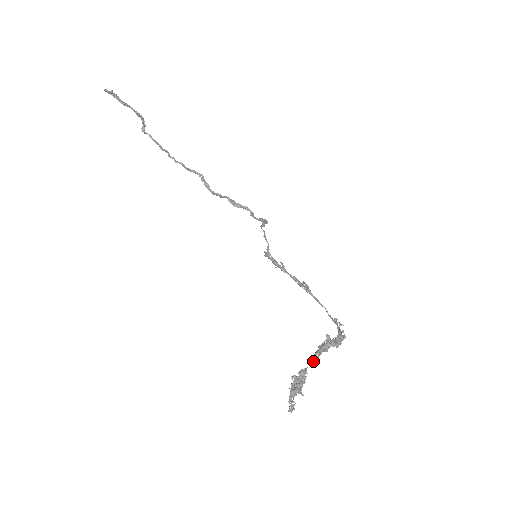
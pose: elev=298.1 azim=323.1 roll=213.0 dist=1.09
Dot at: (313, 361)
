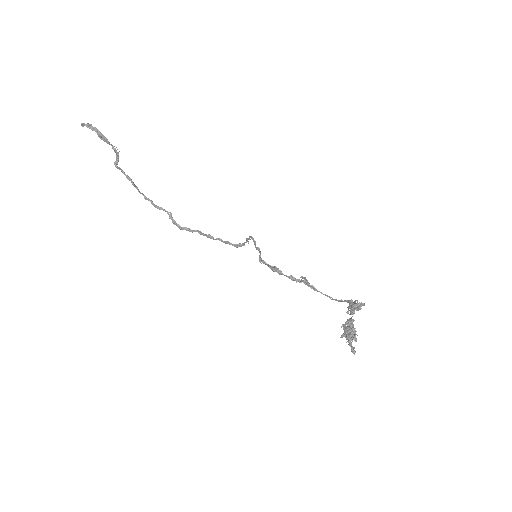
Dot at: (353, 313)
